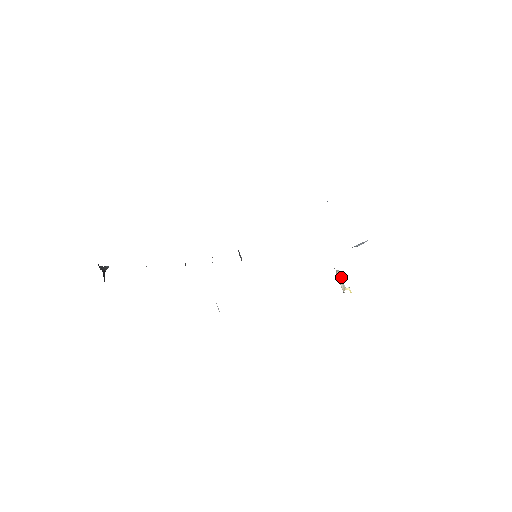
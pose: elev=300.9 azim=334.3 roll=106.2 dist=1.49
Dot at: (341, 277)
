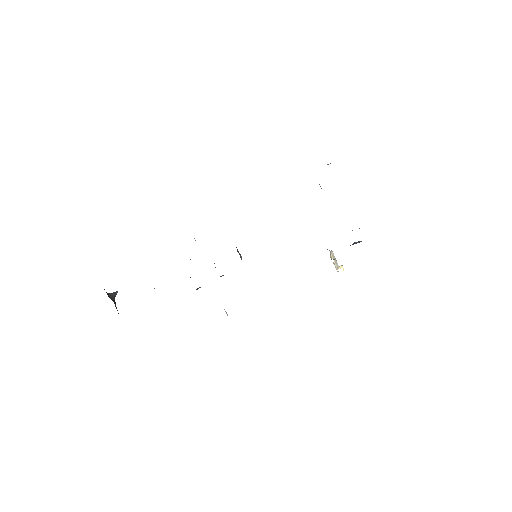
Dot at: occluded
